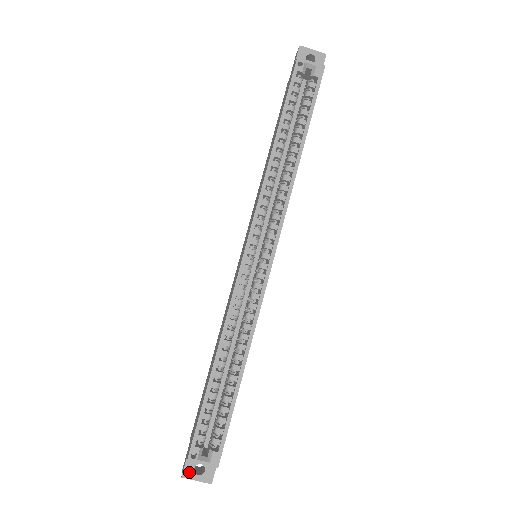
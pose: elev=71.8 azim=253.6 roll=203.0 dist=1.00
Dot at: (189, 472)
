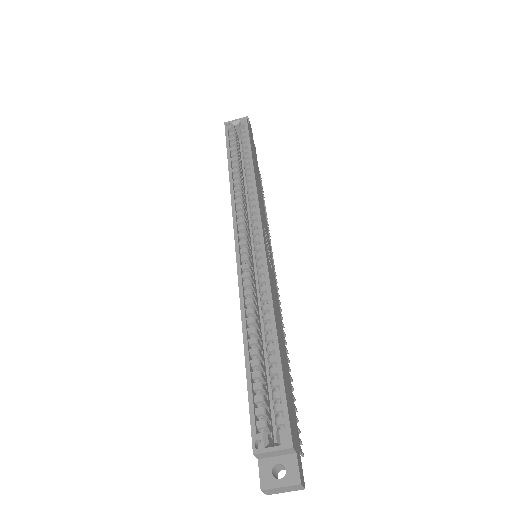
Dot at: (267, 480)
